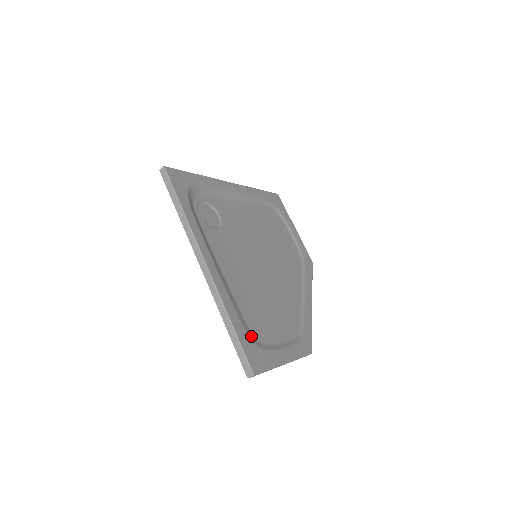
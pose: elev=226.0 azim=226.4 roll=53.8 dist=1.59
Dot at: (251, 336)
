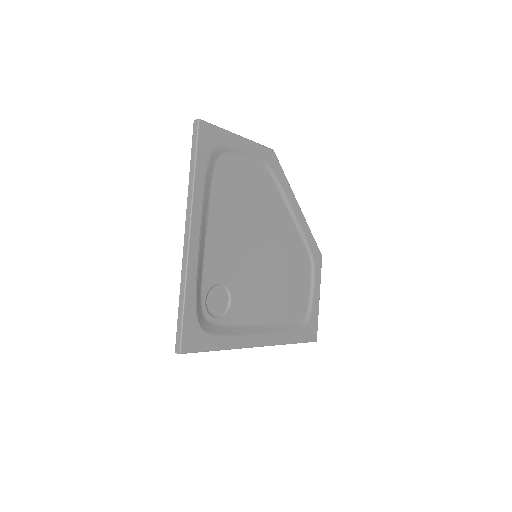
Dot at: (302, 325)
